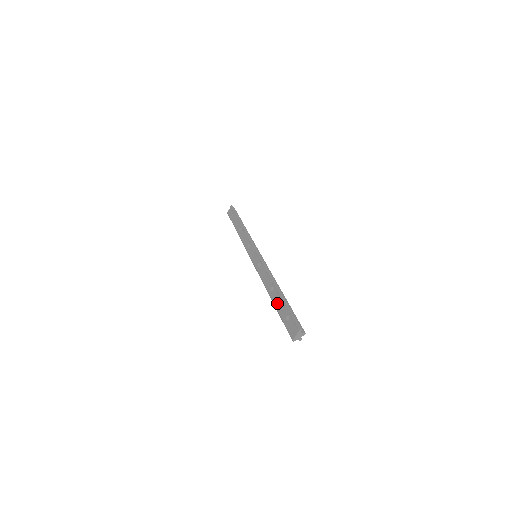
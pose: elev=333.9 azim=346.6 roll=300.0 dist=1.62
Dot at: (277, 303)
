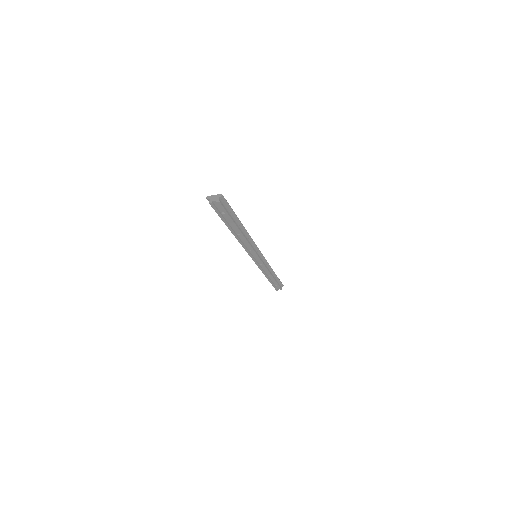
Dot at: occluded
